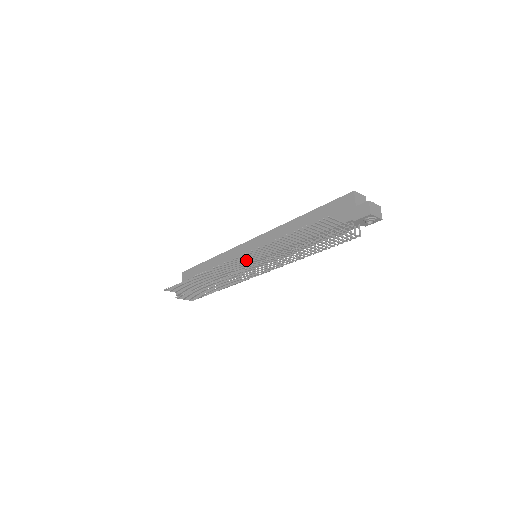
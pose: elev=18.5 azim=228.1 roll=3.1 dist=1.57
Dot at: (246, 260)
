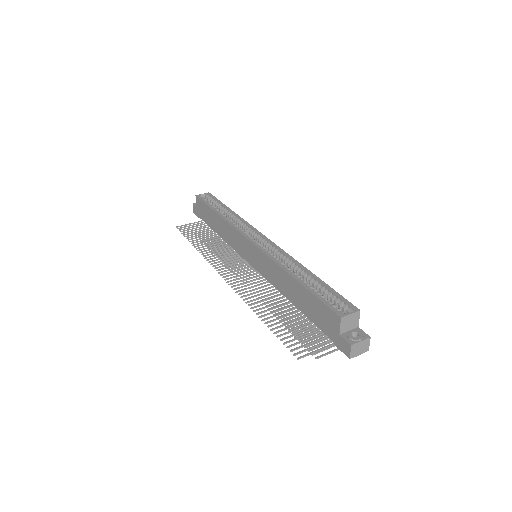
Dot at: (240, 278)
